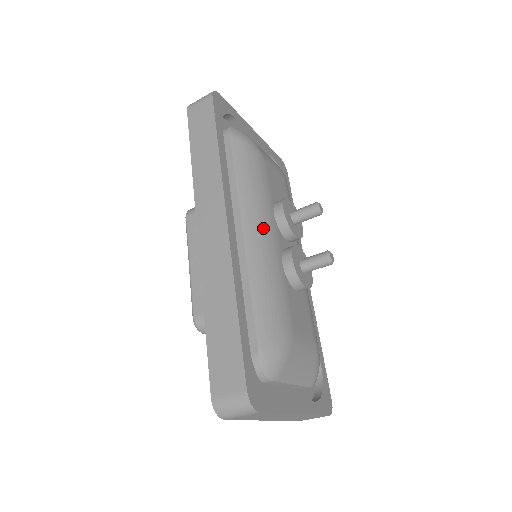
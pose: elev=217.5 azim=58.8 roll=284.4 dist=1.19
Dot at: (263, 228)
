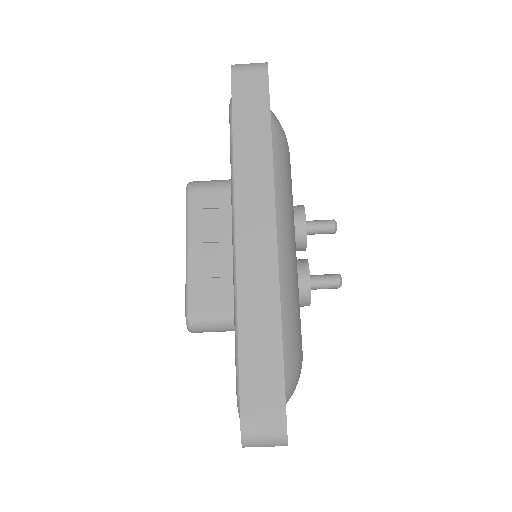
Dot at: (291, 238)
